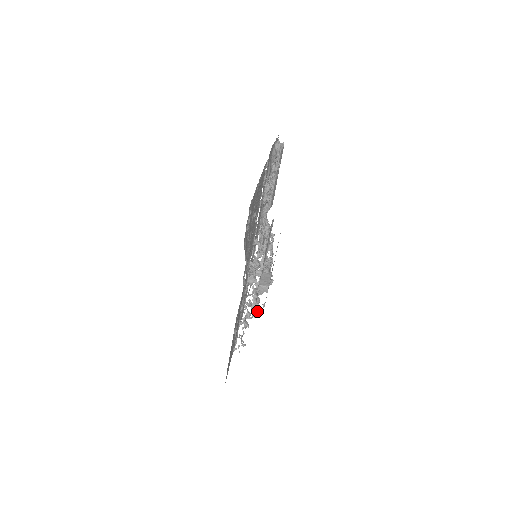
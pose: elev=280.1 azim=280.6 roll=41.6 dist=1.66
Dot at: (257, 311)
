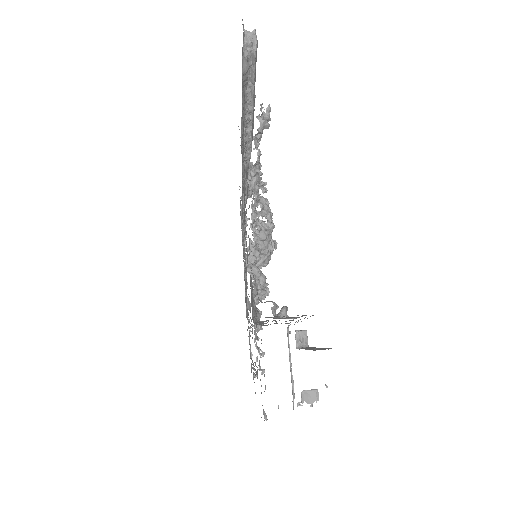
Dot at: occluded
